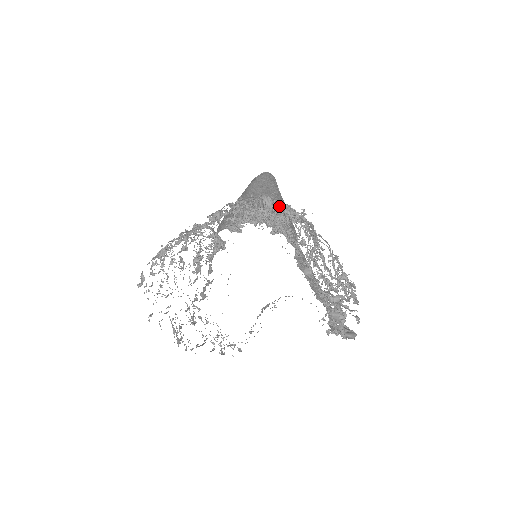
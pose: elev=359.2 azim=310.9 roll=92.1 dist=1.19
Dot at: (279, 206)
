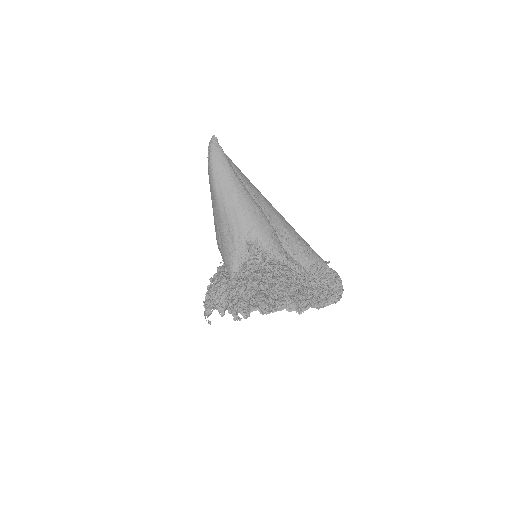
Dot at: (267, 291)
